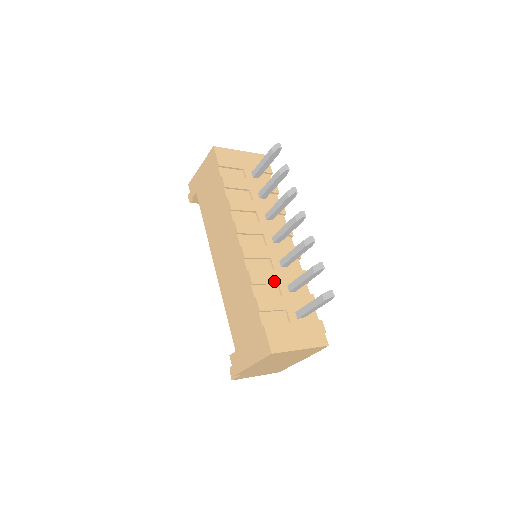
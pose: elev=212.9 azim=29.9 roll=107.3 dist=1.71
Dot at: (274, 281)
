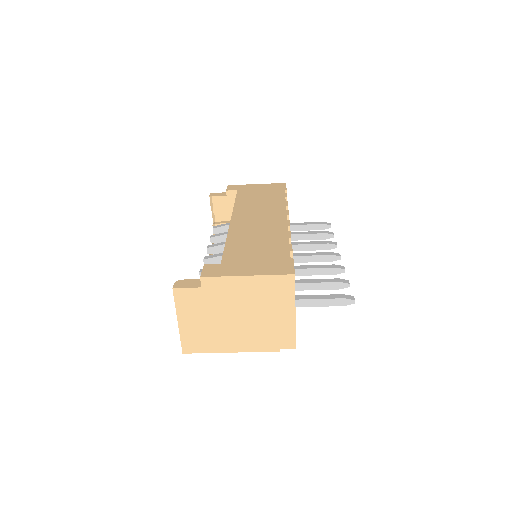
Dot at: occluded
